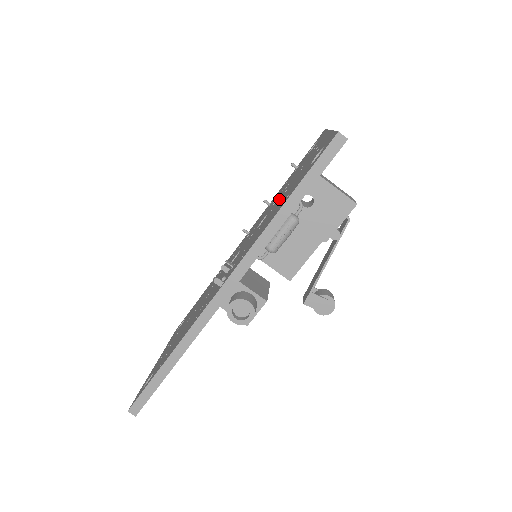
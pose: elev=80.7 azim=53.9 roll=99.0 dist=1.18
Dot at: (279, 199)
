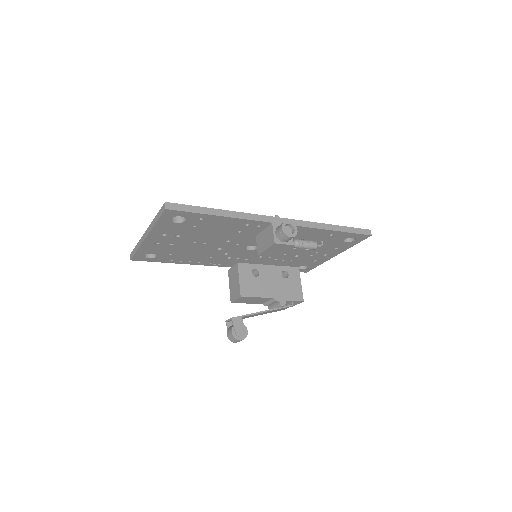
Dot at: occluded
